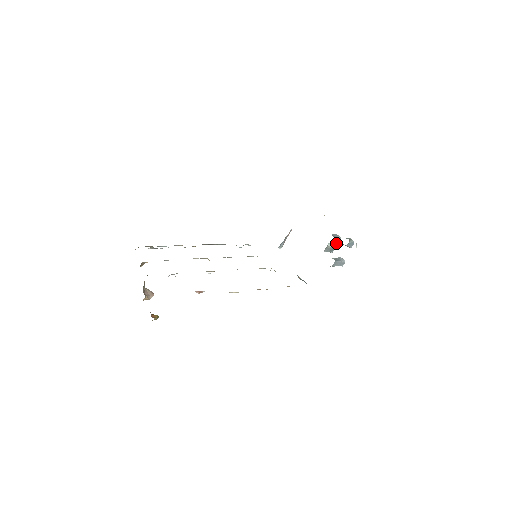
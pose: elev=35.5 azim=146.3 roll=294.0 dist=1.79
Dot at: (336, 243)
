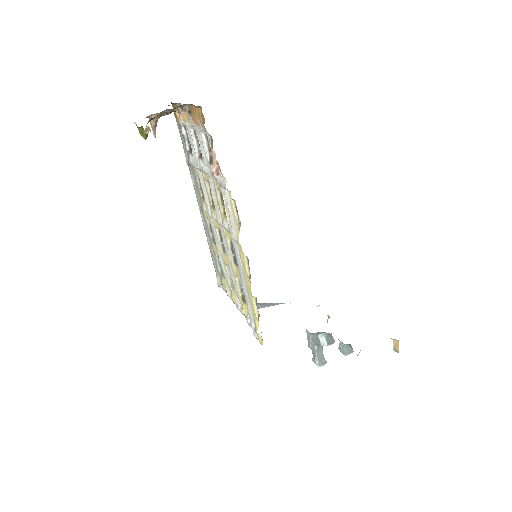
Dot at: (326, 343)
